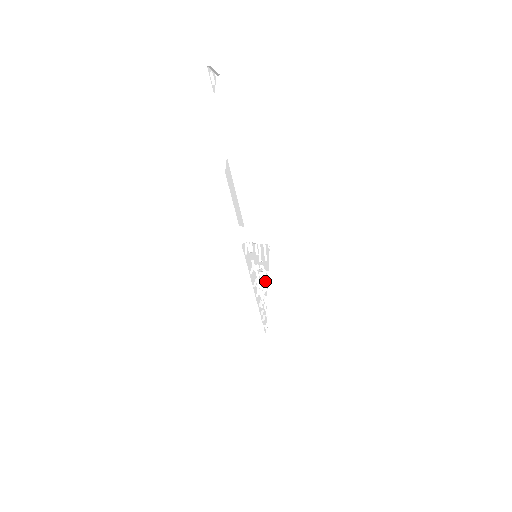
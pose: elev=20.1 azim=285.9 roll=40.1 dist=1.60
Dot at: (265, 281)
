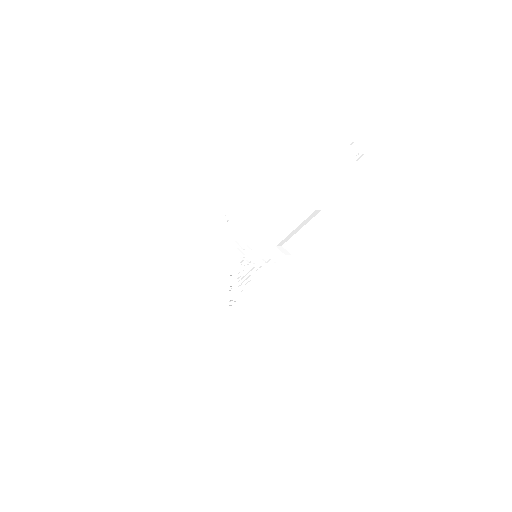
Dot at: (232, 260)
